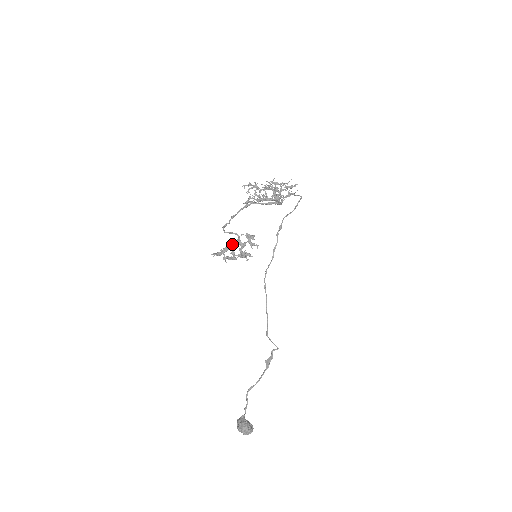
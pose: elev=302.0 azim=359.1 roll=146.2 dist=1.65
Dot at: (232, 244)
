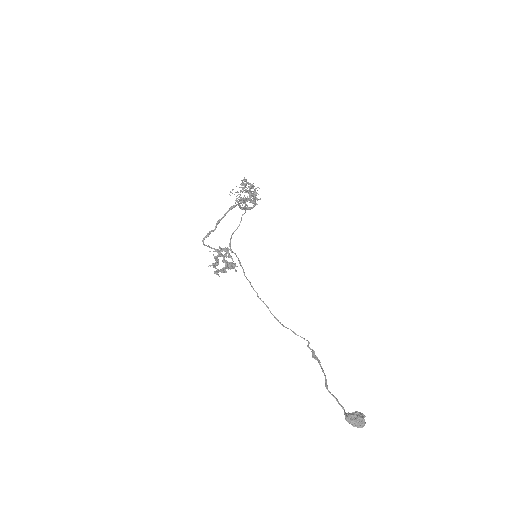
Dot at: occluded
